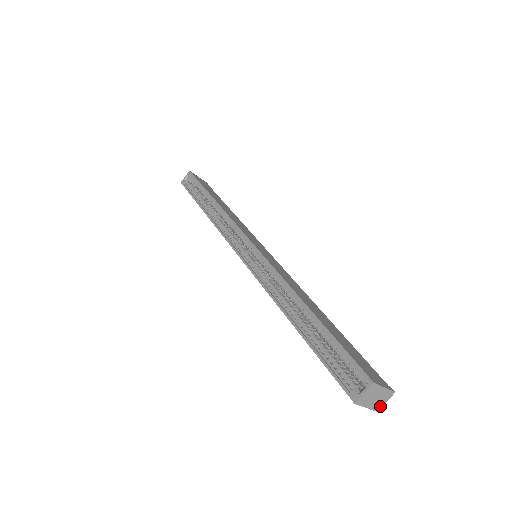
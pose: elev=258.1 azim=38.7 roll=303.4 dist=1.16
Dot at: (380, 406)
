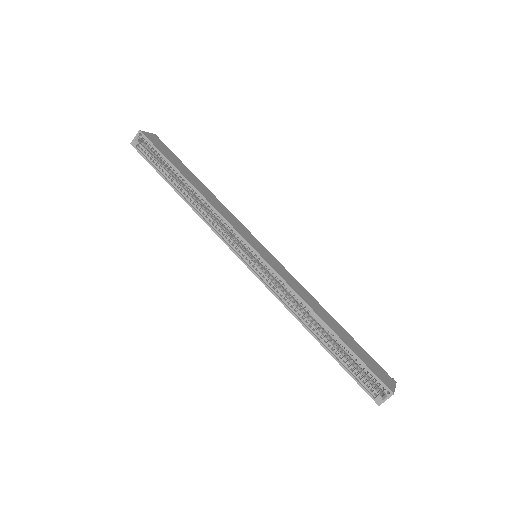
Dot at: occluded
